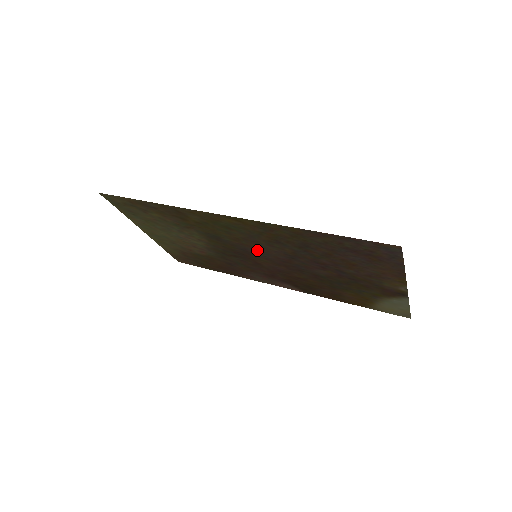
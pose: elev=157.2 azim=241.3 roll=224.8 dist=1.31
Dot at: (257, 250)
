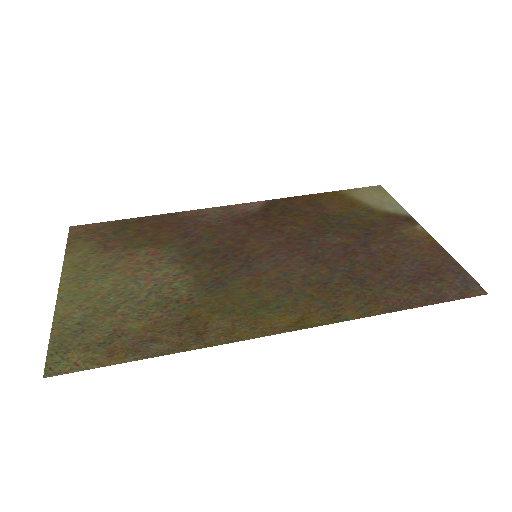
Dot at: (270, 266)
